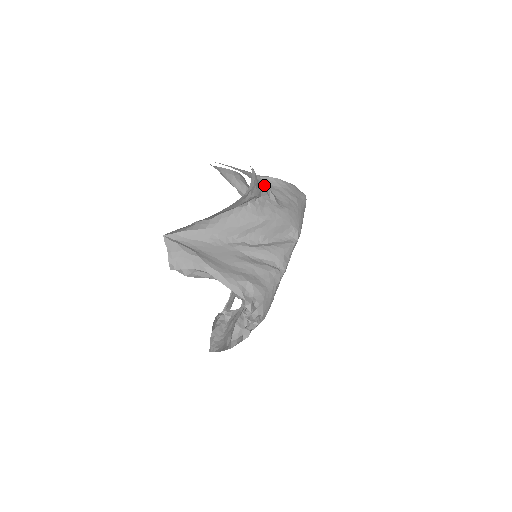
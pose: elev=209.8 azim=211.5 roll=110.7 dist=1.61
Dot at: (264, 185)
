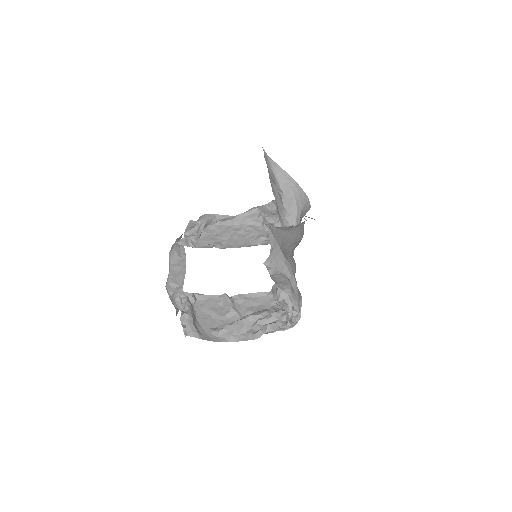
Dot at: occluded
